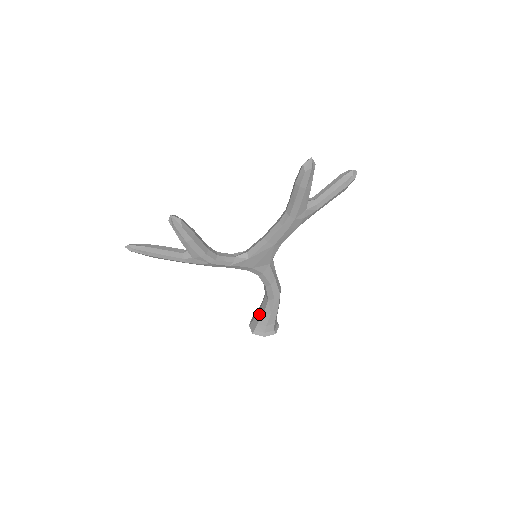
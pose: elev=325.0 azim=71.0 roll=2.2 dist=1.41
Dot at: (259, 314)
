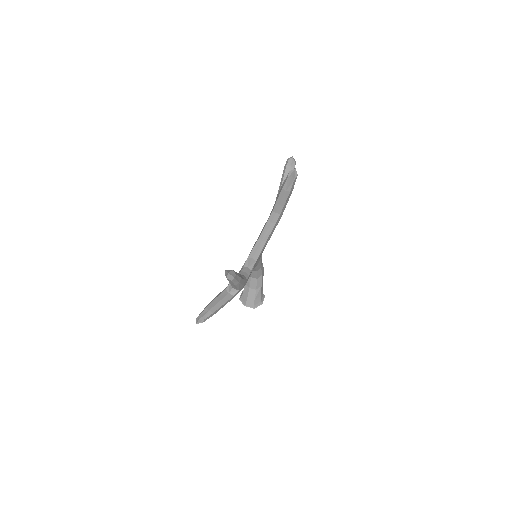
Dot at: (251, 293)
